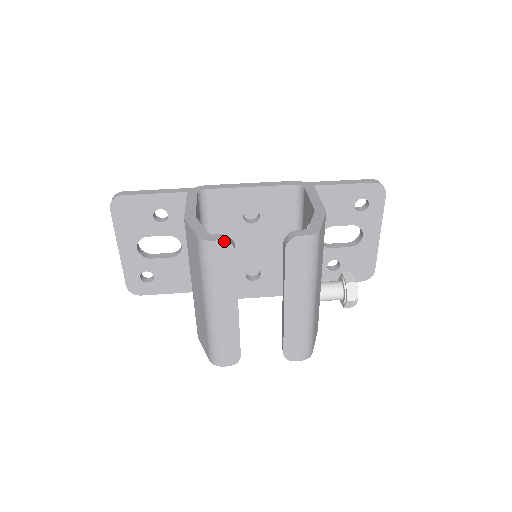
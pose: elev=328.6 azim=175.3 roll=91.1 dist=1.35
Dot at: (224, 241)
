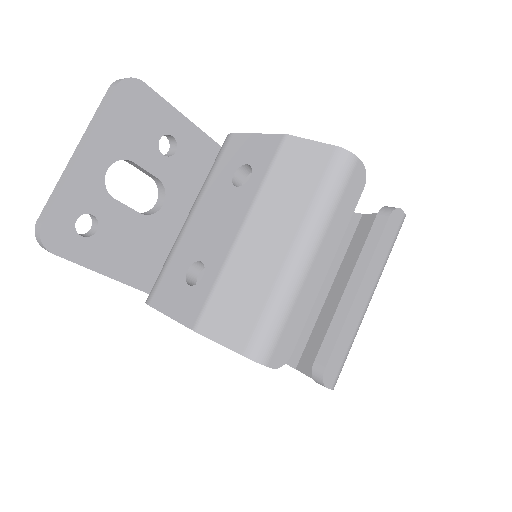
Dot at: (364, 167)
